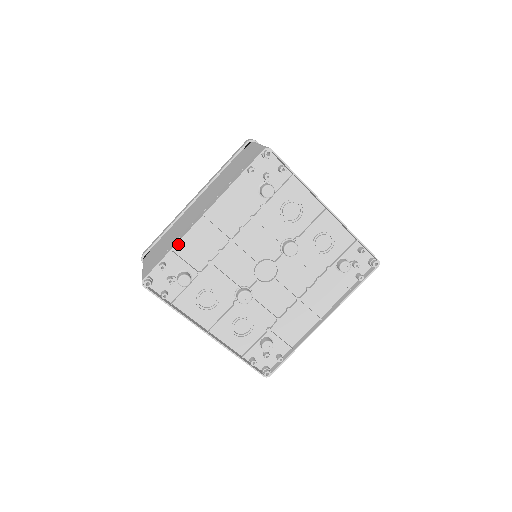
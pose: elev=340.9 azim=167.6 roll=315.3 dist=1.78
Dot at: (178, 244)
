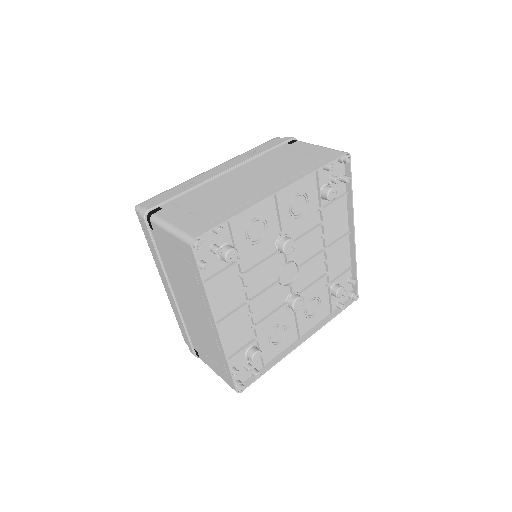
Dot at: occluded
